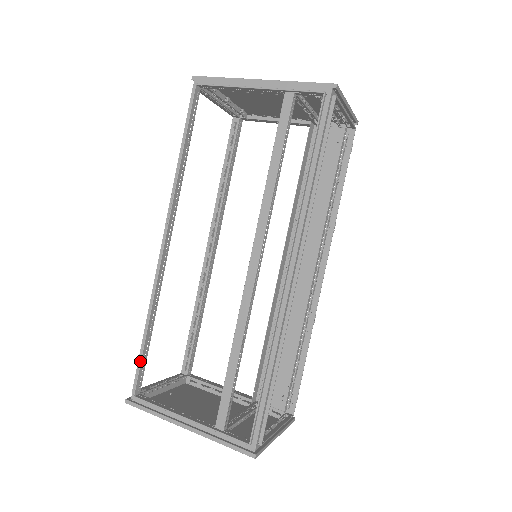
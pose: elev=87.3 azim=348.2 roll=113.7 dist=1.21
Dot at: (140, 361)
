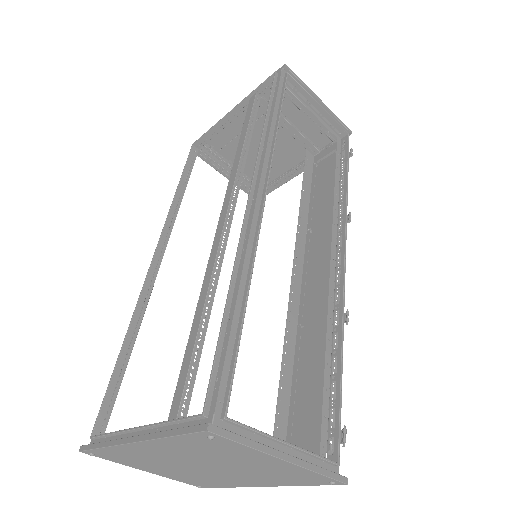
Dot at: occluded
